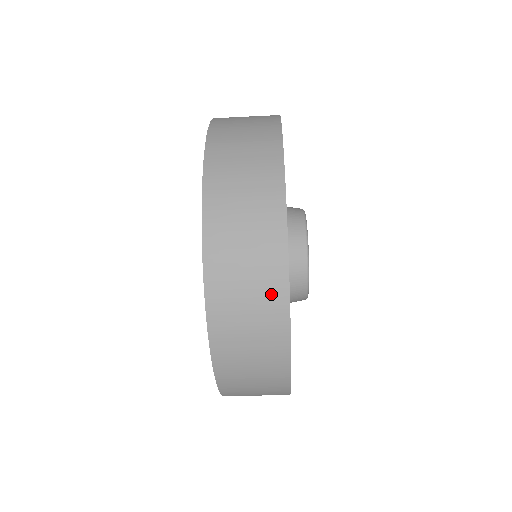
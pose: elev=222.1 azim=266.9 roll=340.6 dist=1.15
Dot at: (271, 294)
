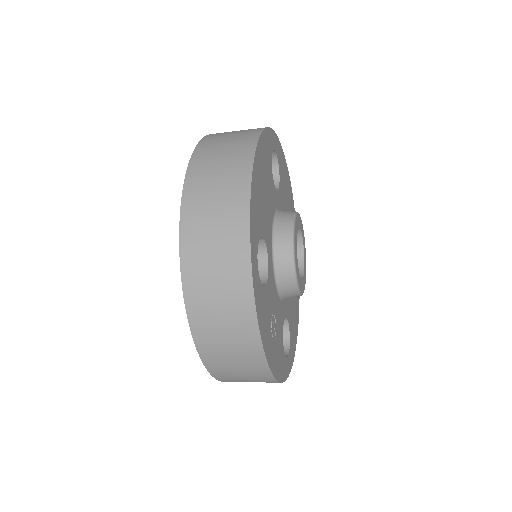
Dot at: (249, 352)
